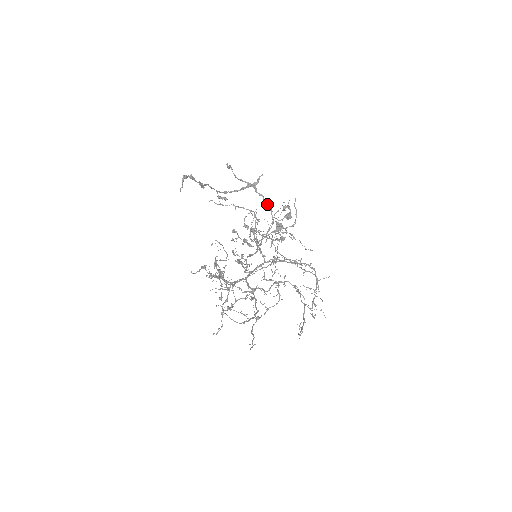
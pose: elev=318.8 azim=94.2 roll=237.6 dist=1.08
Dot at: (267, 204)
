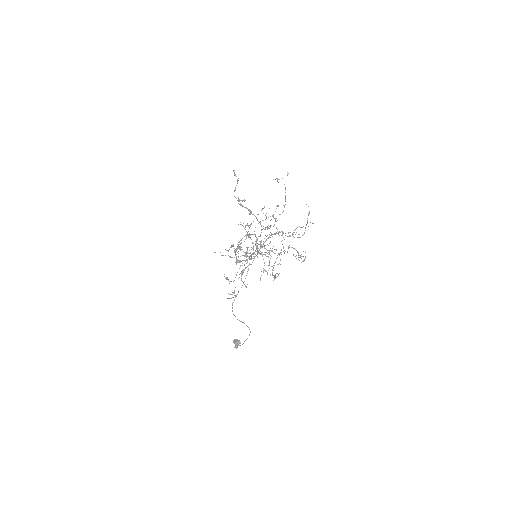
Dot at: (258, 221)
